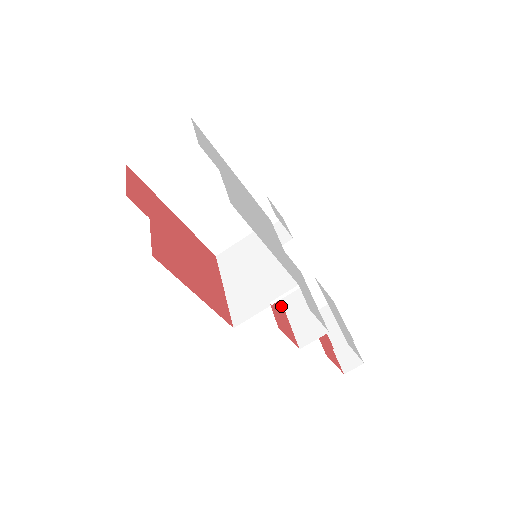
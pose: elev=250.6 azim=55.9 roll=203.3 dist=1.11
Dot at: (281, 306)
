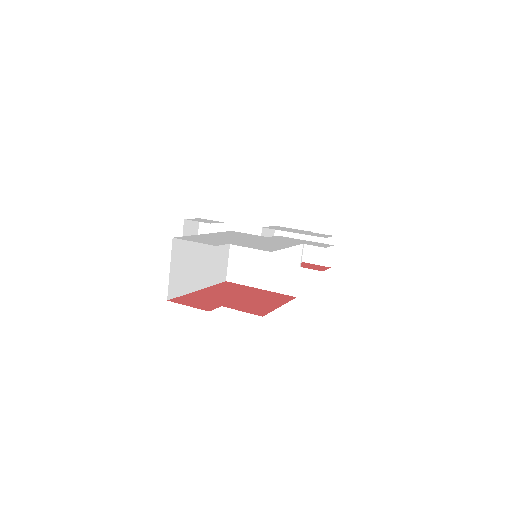
Dot at: occluded
